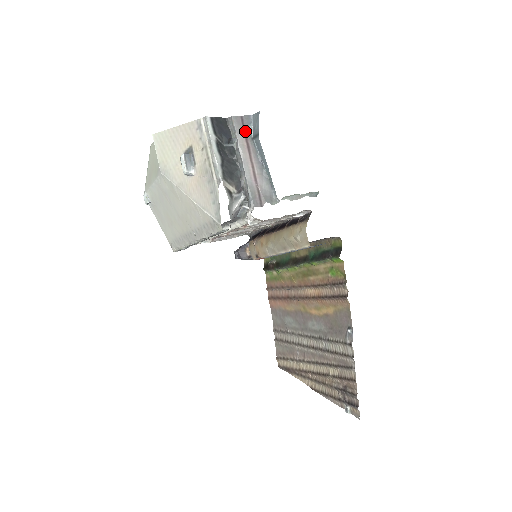
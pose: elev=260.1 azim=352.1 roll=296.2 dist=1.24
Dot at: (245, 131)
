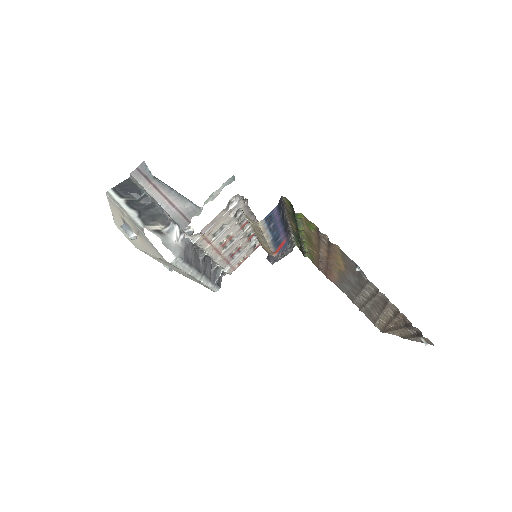
Dot at: (146, 177)
